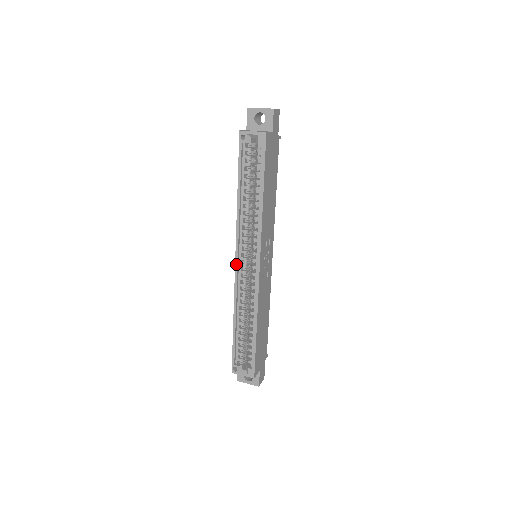
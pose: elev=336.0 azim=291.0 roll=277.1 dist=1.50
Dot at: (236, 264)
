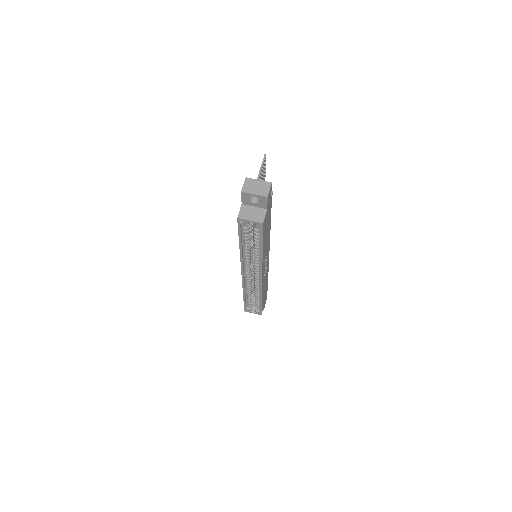
Dot at: (242, 275)
